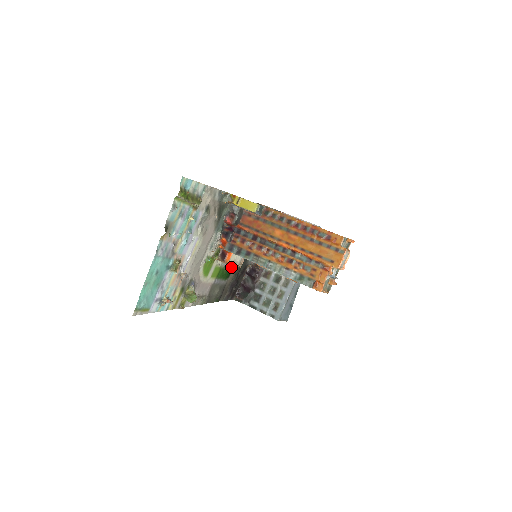
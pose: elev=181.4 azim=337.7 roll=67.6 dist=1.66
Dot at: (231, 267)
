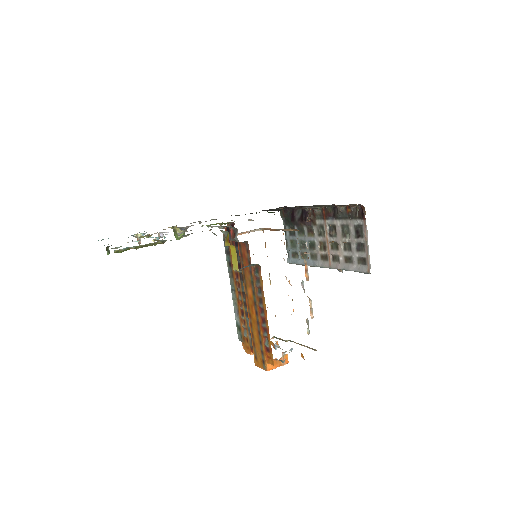
Dot at: occluded
